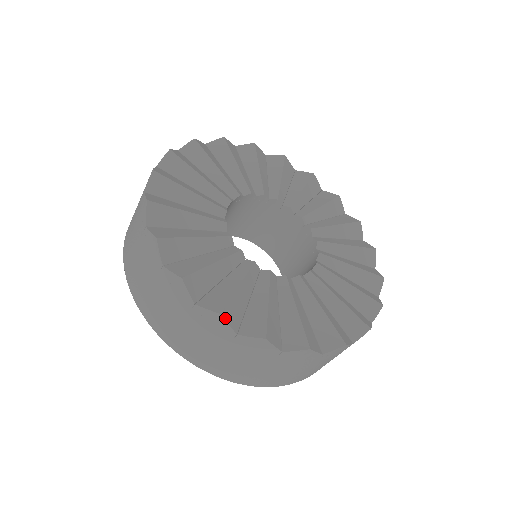
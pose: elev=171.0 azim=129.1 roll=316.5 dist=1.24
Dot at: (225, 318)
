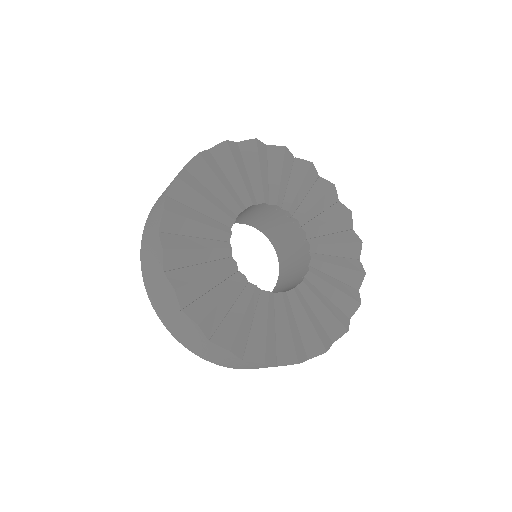
Dot at: (177, 294)
